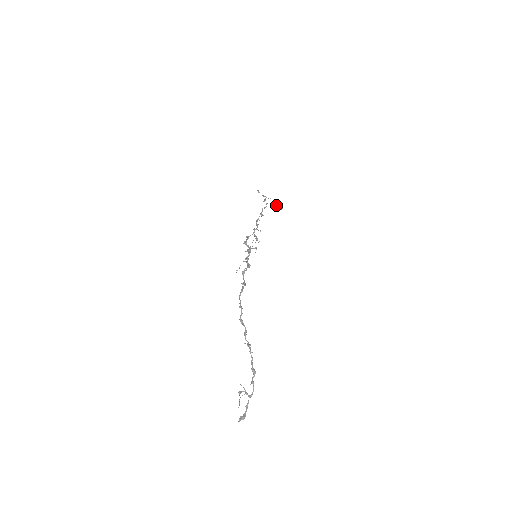
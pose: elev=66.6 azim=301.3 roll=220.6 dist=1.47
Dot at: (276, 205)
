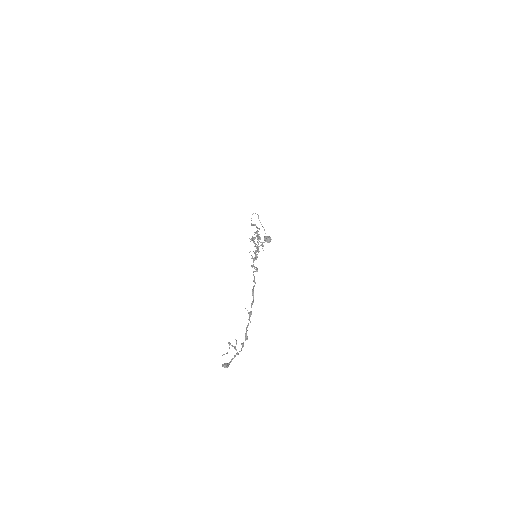
Dot at: (267, 236)
